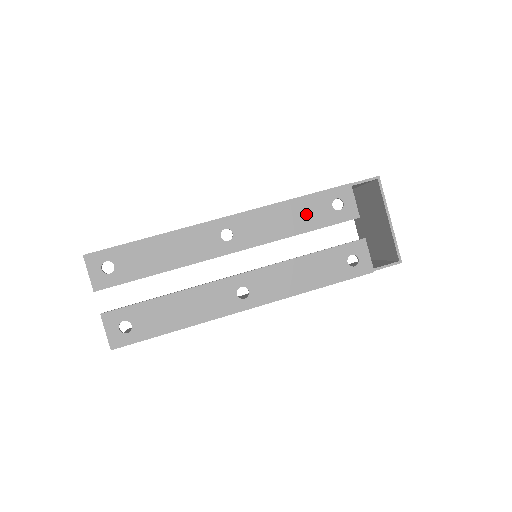
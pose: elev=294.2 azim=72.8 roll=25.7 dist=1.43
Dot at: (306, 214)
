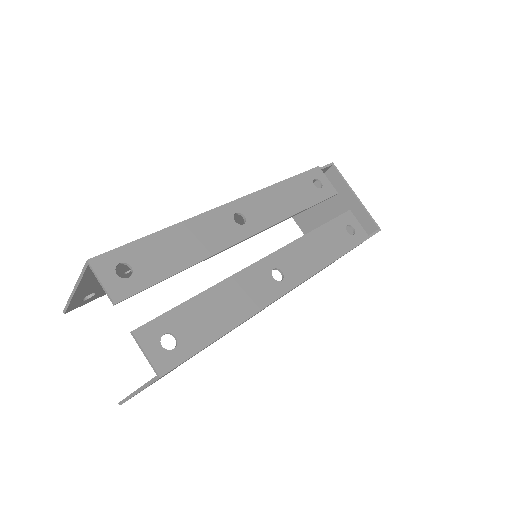
Dot at: (298, 193)
